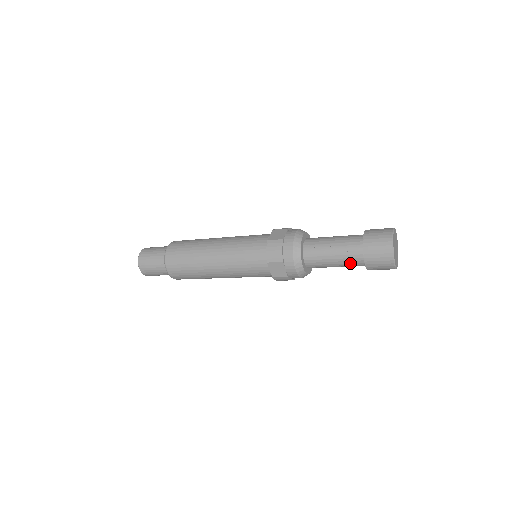
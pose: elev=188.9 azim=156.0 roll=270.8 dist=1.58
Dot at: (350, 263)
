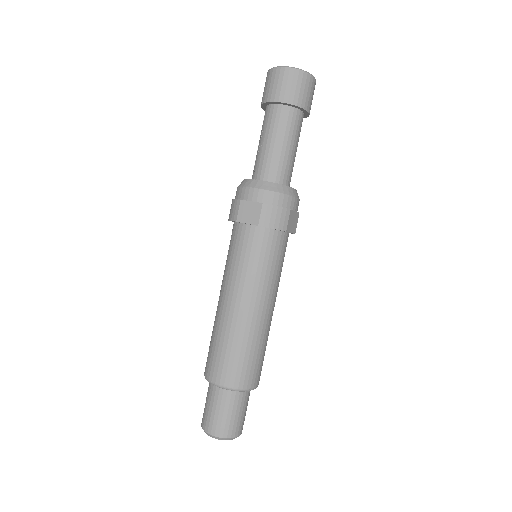
Dot at: (278, 124)
